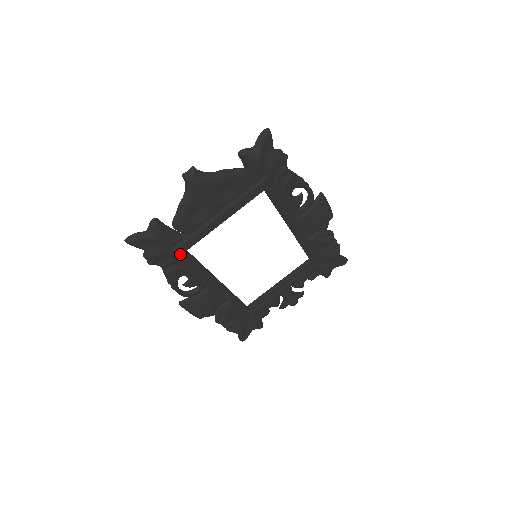
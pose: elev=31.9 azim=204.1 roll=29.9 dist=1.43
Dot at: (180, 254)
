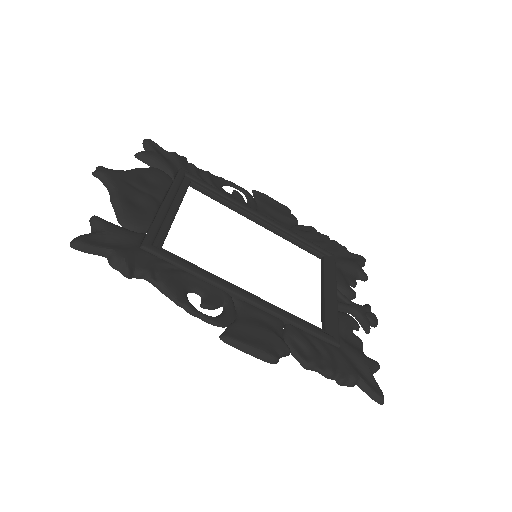
Dot at: (155, 250)
